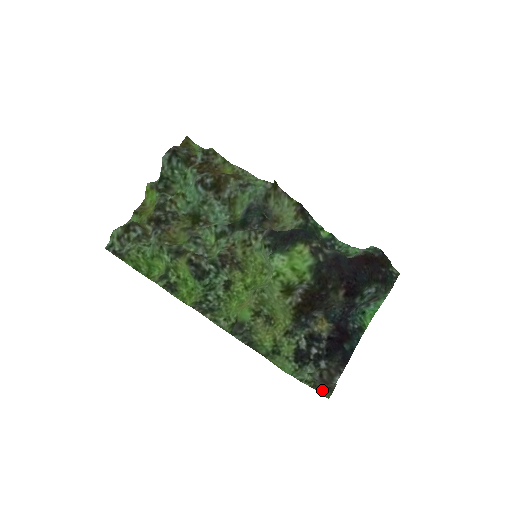
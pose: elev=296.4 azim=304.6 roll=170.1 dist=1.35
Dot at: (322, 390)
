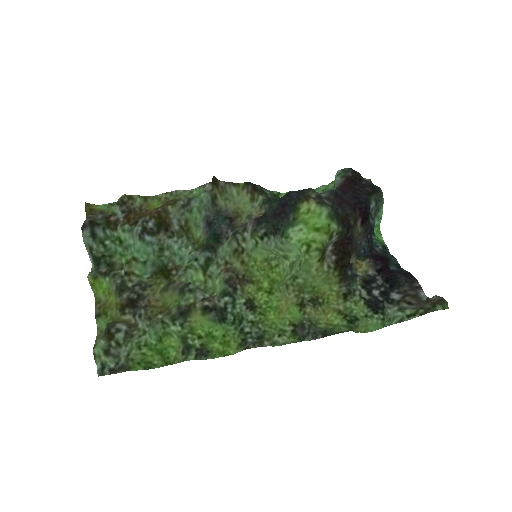
Dot at: (439, 306)
